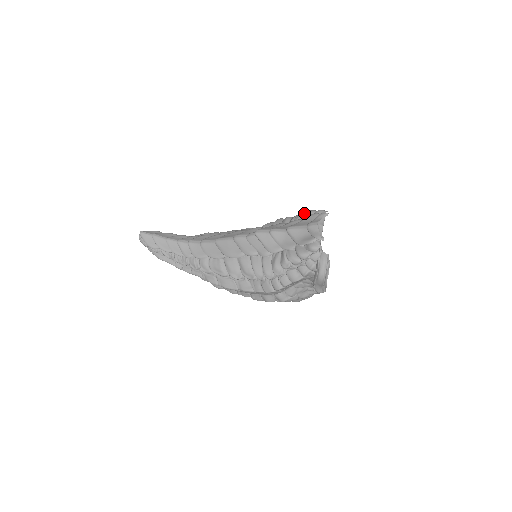
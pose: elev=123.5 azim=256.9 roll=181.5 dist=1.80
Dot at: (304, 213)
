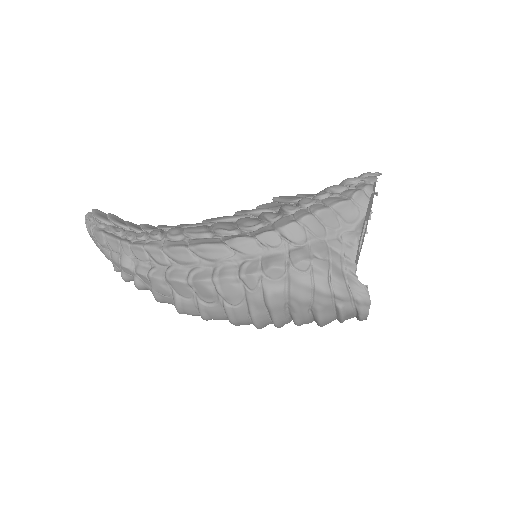
Dot at: occluded
